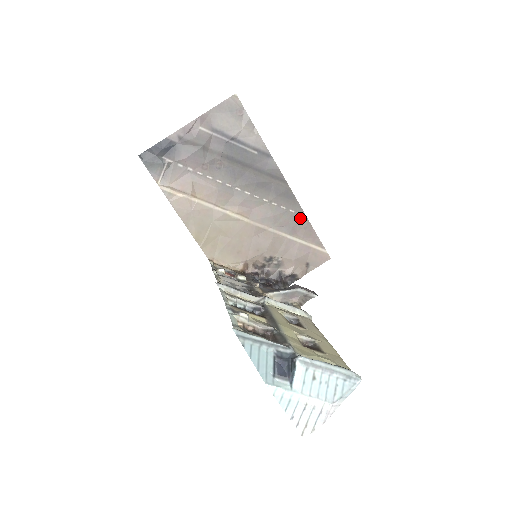
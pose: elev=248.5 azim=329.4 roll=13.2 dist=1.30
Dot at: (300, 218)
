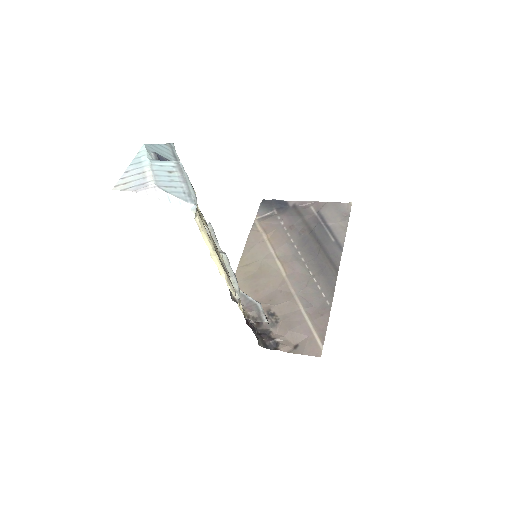
Dot at: (325, 305)
